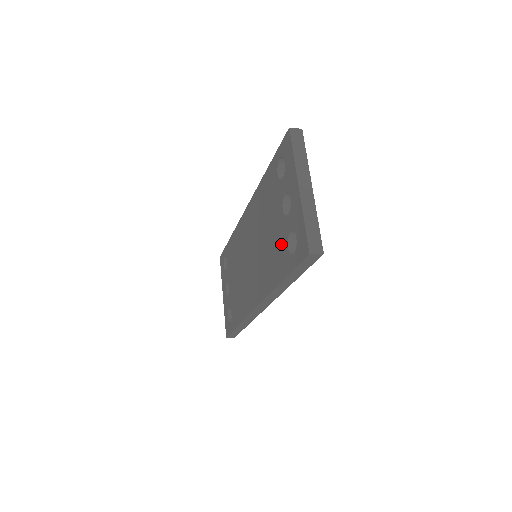
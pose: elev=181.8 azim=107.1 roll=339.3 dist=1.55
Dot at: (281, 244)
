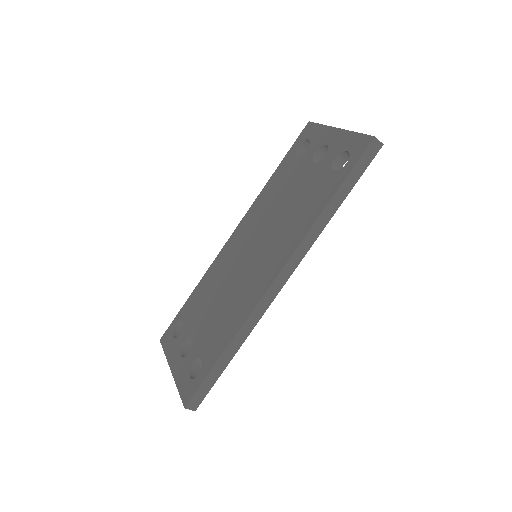
Dot at: (320, 180)
